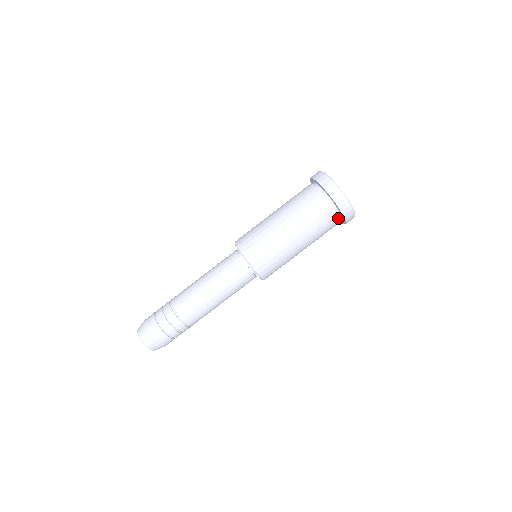
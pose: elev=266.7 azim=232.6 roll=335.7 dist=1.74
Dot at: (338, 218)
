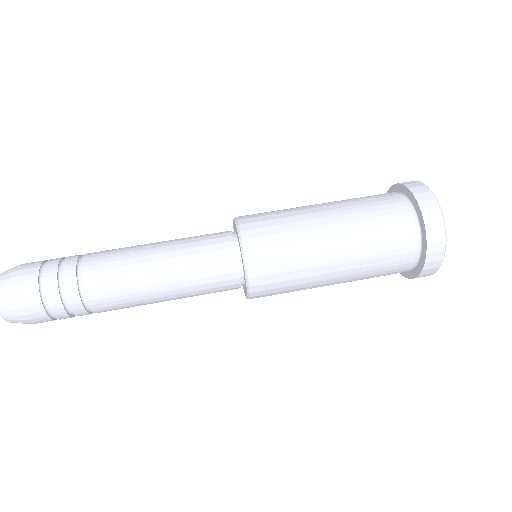
Dot at: (412, 222)
